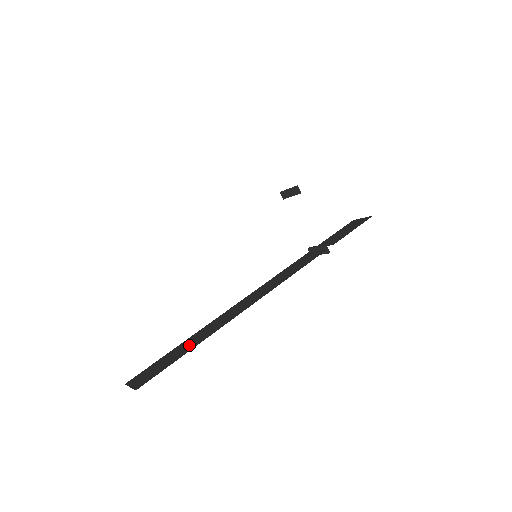
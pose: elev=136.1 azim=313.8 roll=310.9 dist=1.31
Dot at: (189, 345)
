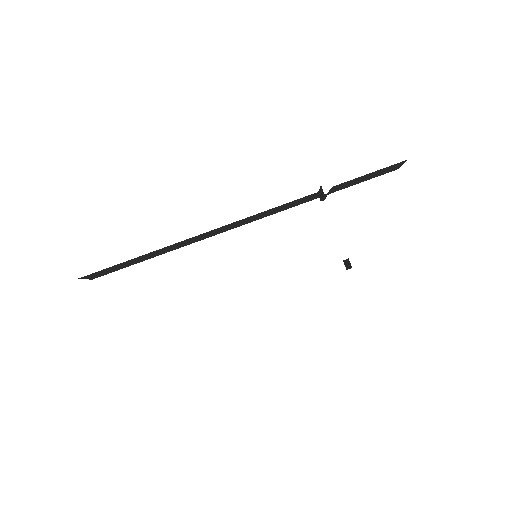
Dot at: occluded
